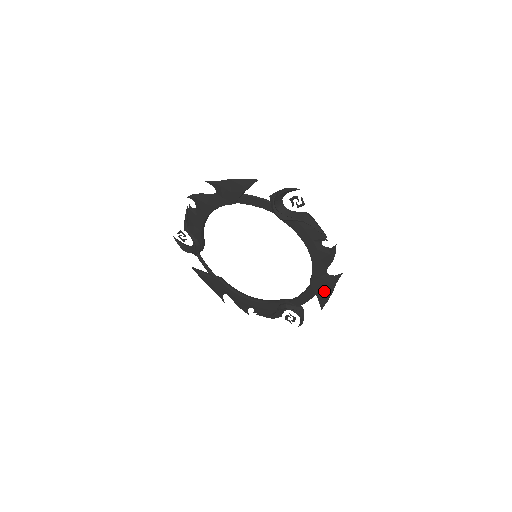
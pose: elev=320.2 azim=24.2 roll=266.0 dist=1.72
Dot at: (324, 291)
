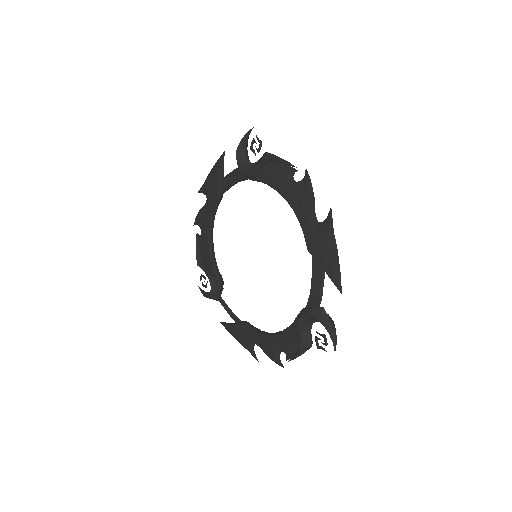
Dot at: (327, 254)
